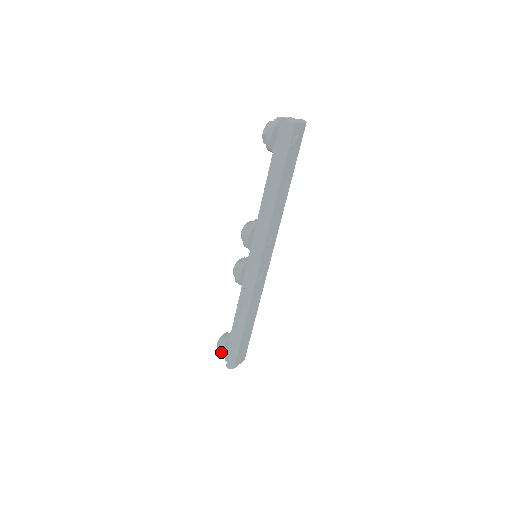
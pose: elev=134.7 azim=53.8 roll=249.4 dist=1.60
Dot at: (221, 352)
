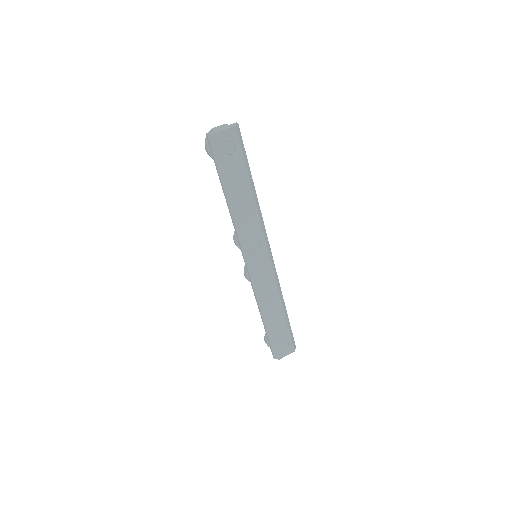
Dot at: (266, 343)
